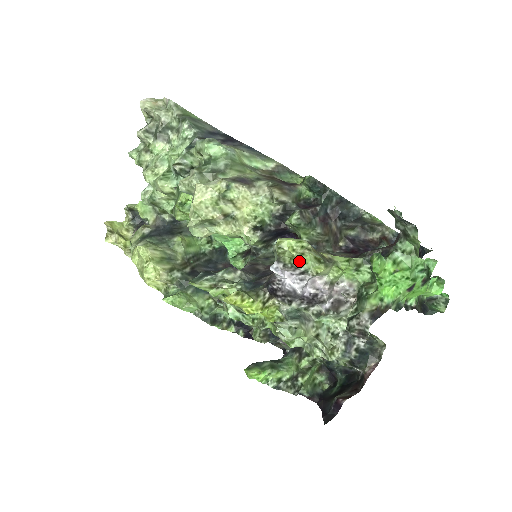
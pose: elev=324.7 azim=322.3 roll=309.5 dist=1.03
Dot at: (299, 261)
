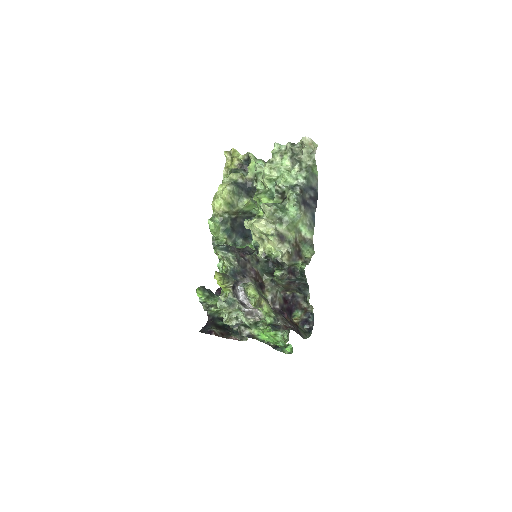
Dot at: occluded
